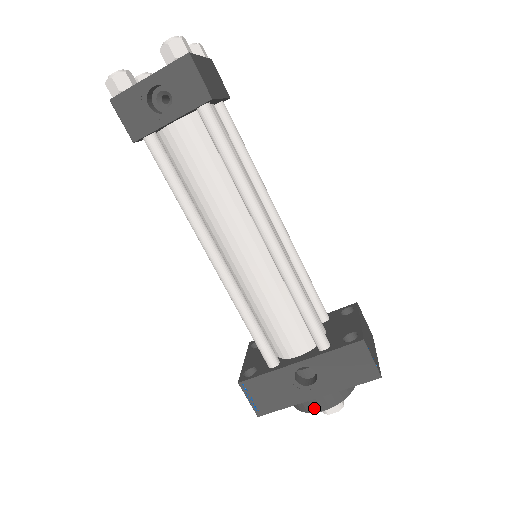
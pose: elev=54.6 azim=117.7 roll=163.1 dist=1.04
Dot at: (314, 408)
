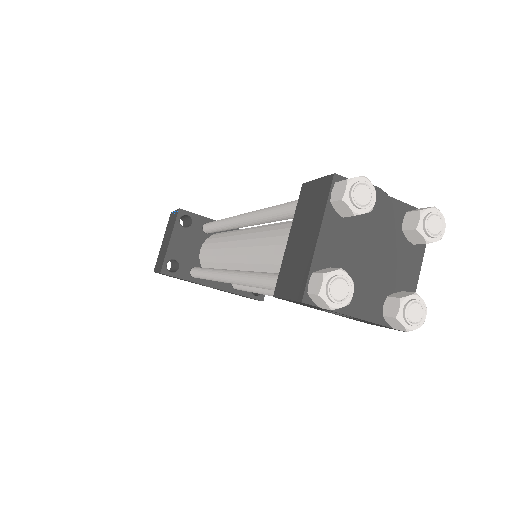
Dot at: occluded
